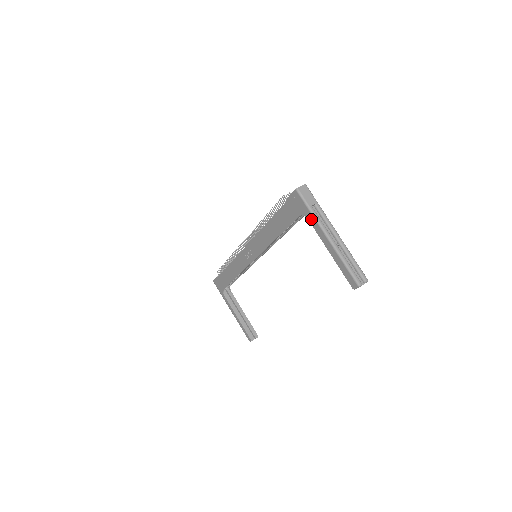
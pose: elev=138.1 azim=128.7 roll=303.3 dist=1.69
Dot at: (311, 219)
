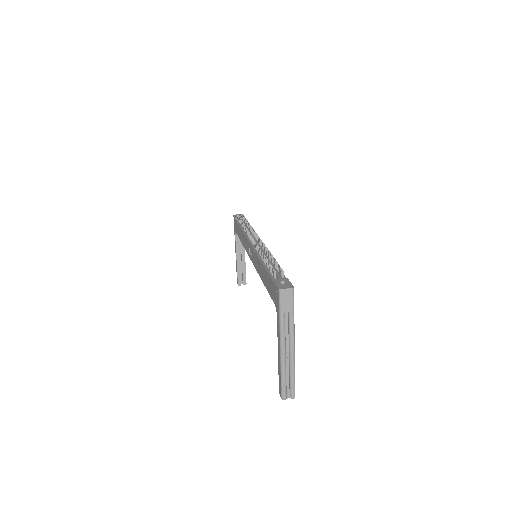
Dot at: (278, 321)
